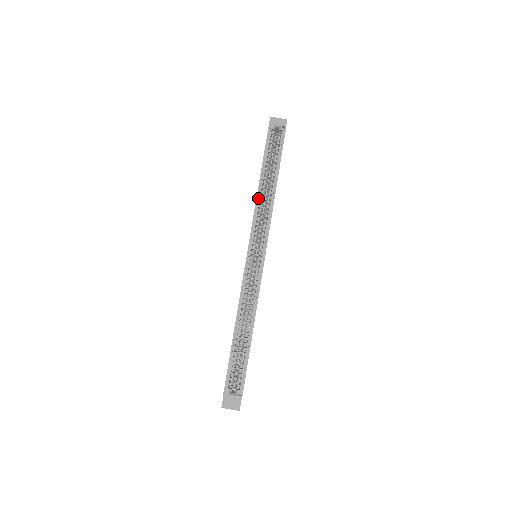
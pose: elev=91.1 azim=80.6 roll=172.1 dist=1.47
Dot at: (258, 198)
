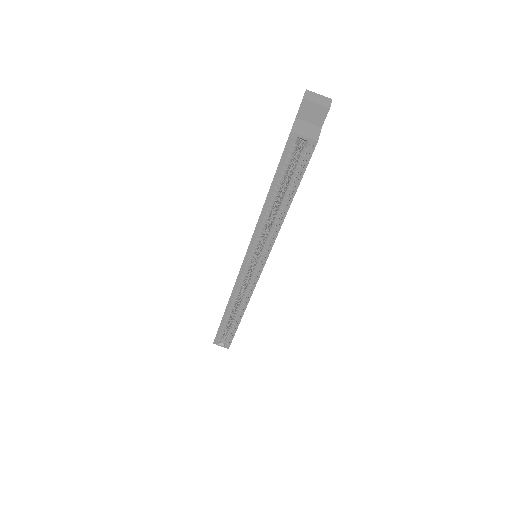
Dot at: (260, 220)
